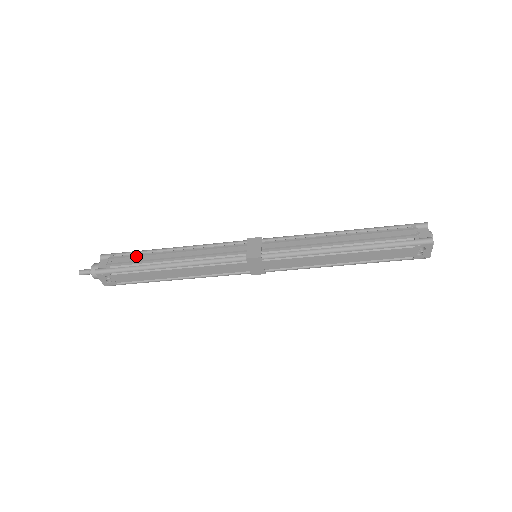
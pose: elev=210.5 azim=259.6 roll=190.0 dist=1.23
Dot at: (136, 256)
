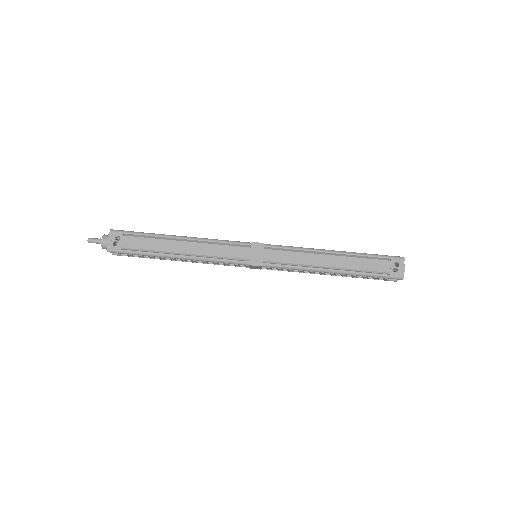
Dot at: occluded
